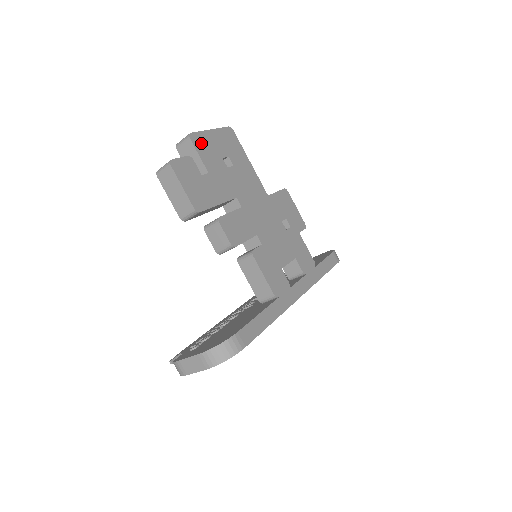
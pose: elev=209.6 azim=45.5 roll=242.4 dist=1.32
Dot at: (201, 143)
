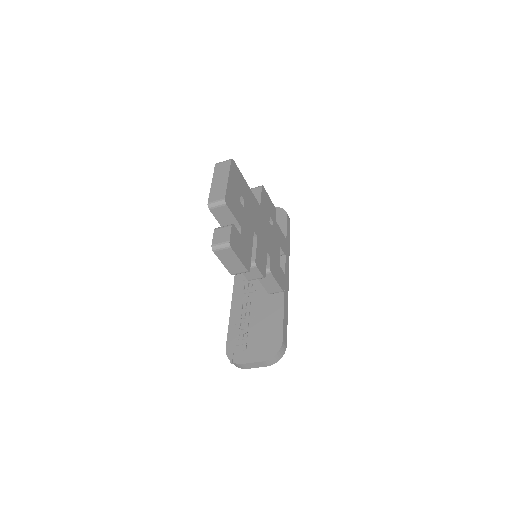
Dot at: (230, 201)
